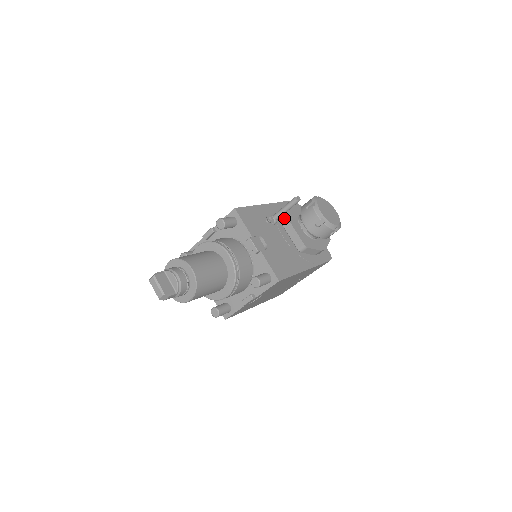
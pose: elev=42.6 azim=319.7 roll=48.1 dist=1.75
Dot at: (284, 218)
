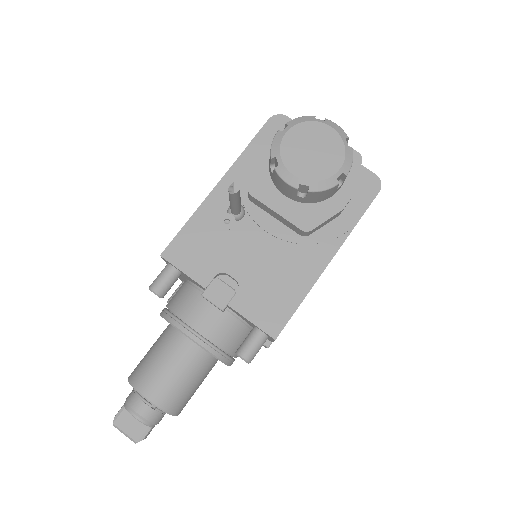
Dot at: (251, 198)
